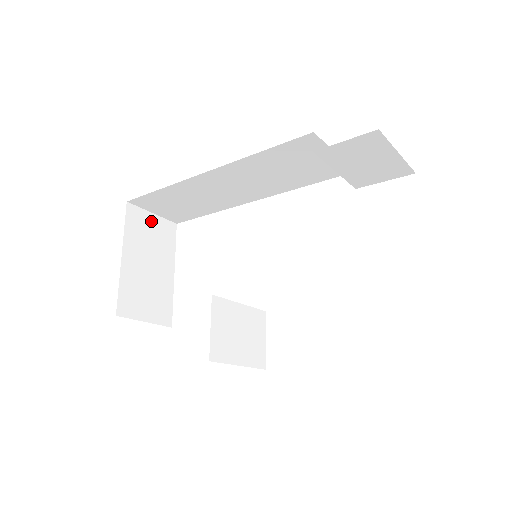
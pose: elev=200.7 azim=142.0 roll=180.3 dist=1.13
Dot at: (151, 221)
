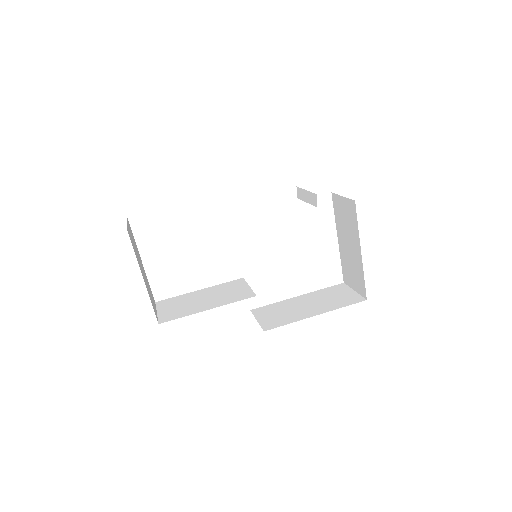
Dot at: (129, 230)
